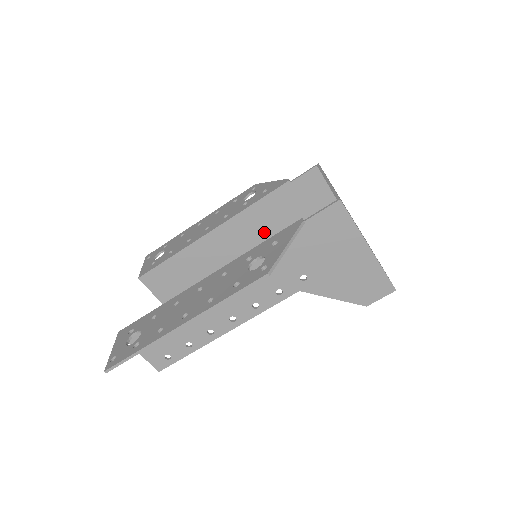
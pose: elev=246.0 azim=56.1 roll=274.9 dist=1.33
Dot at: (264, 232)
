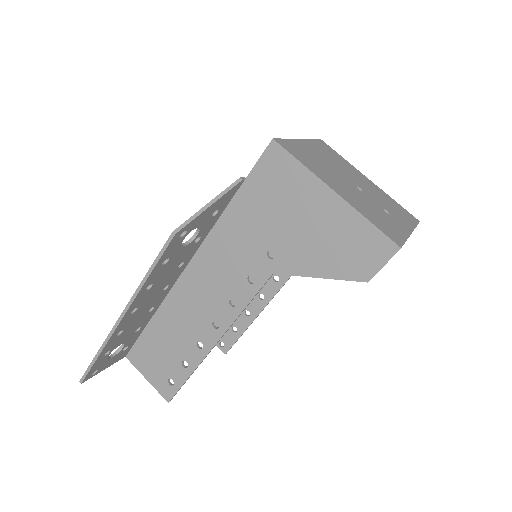
Dot at: occluded
